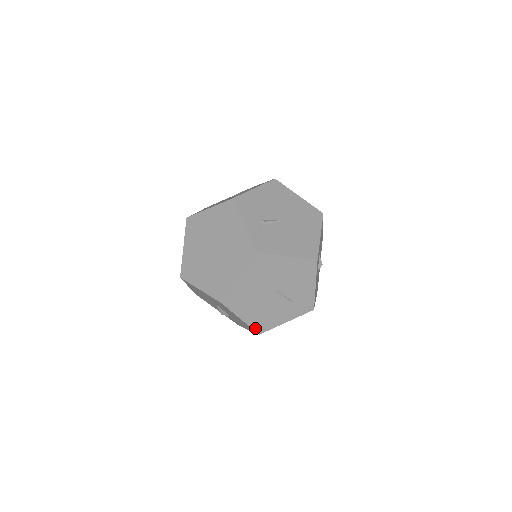
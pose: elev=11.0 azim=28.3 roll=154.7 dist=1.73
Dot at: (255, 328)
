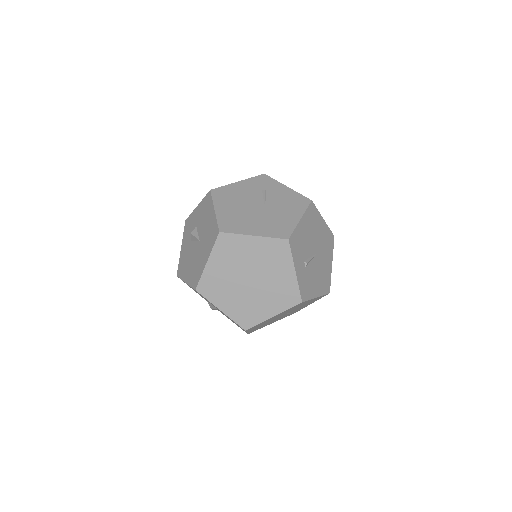
Dot at: (250, 332)
